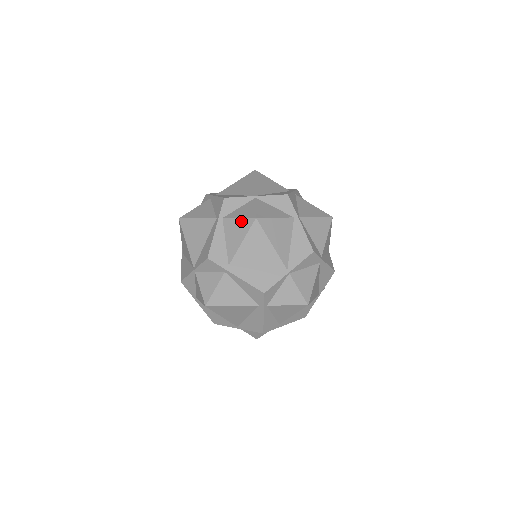
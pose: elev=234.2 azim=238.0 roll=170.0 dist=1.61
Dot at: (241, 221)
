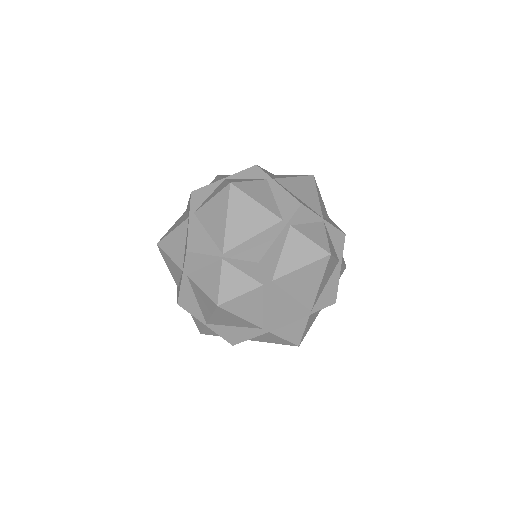
Dot at: (312, 245)
